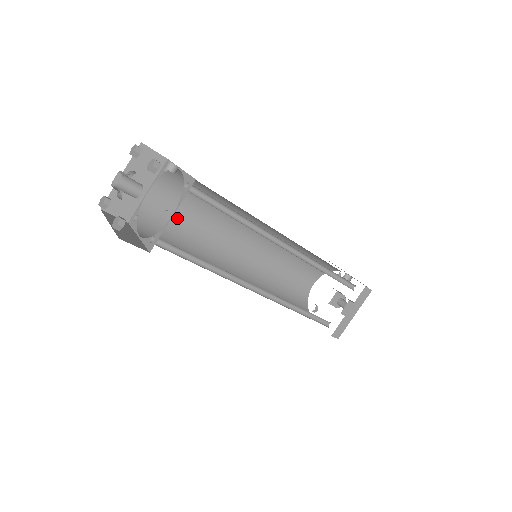
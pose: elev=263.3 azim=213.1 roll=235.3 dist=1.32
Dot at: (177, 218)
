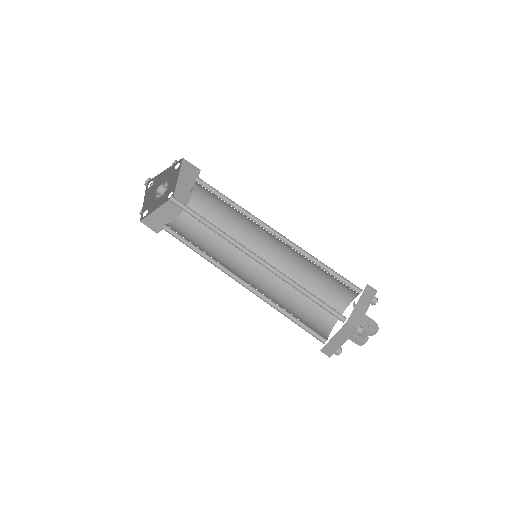
Dot at: (194, 239)
